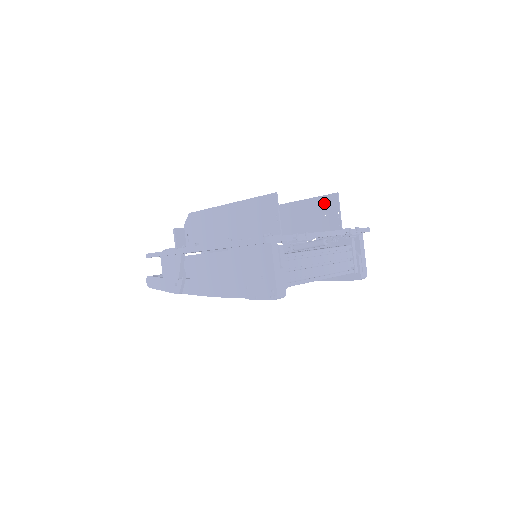
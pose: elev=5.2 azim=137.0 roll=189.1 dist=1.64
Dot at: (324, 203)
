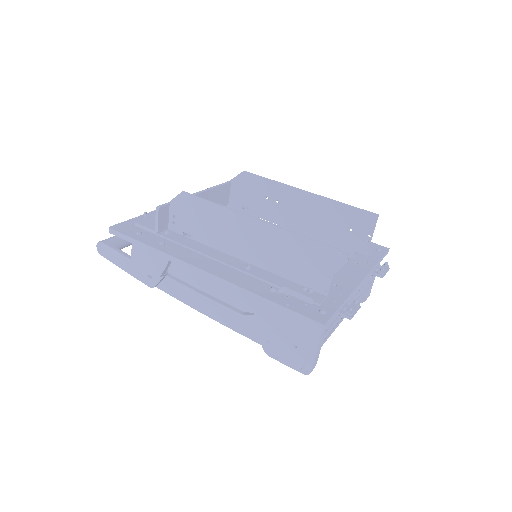
Dot at: (355, 217)
